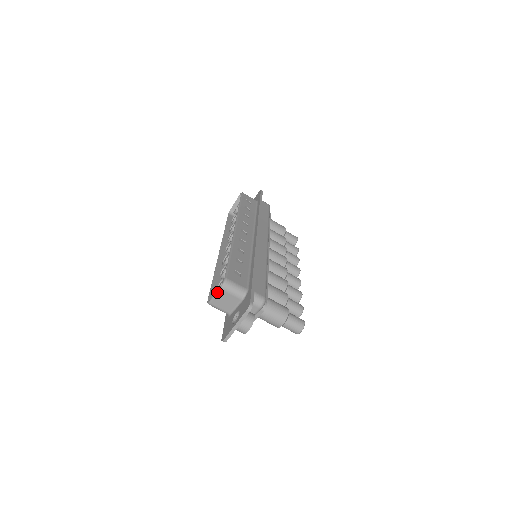
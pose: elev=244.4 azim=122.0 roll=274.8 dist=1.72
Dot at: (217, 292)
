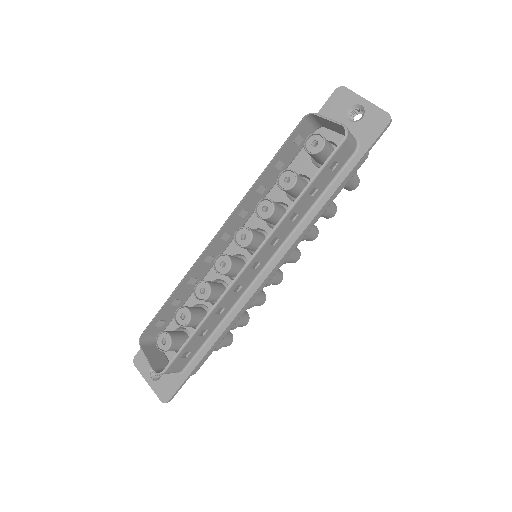
Dot at: (149, 364)
